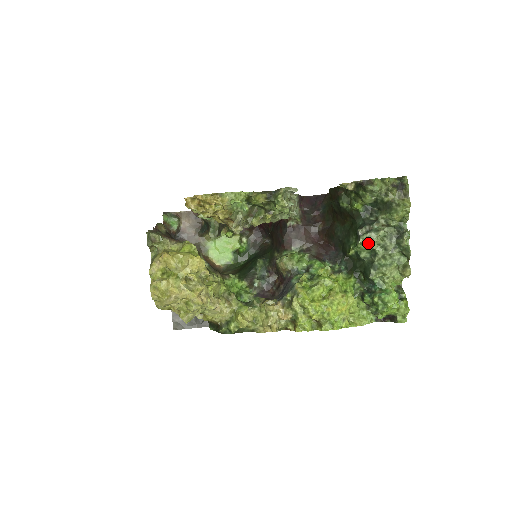
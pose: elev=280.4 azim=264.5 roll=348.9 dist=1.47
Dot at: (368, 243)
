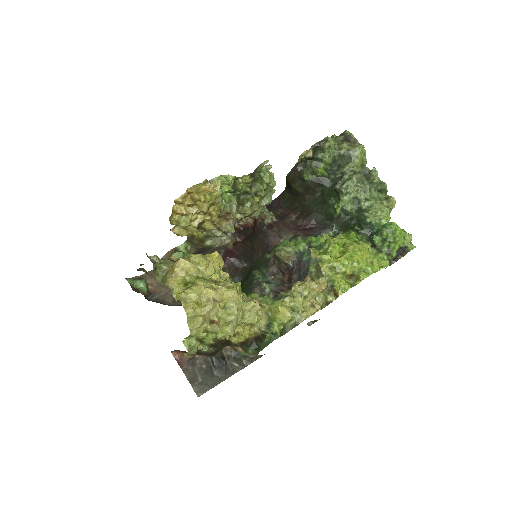
Dot at: (350, 191)
